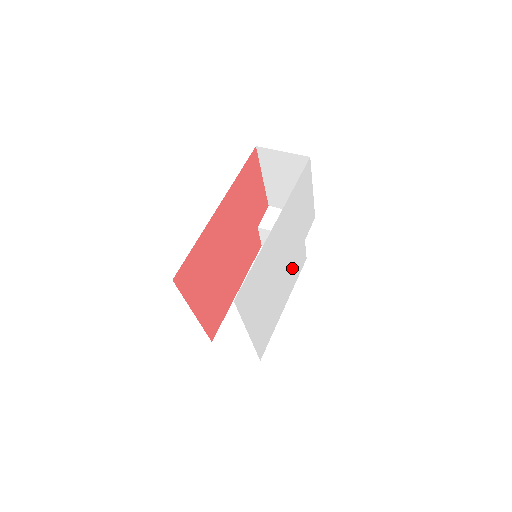
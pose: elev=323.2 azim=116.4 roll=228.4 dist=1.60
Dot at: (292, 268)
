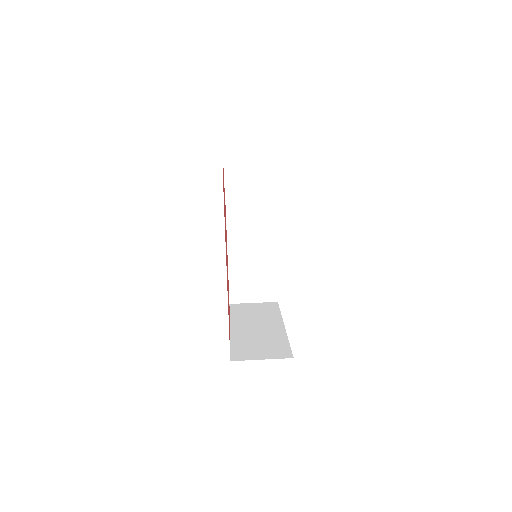
Dot at: occluded
